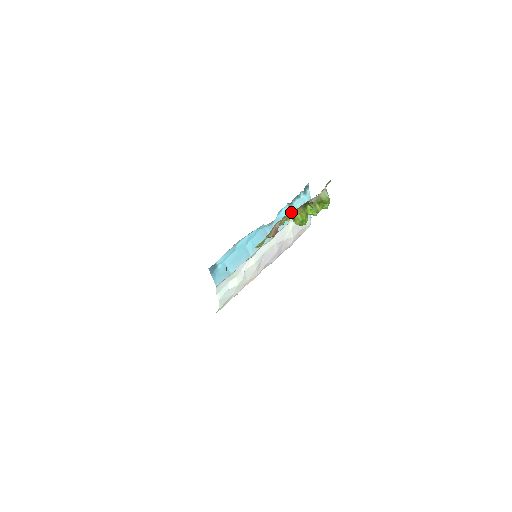
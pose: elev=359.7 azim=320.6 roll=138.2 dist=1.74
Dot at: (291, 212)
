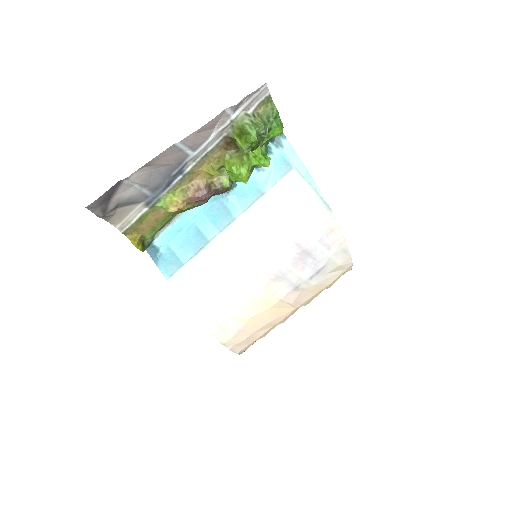
Dot at: (263, 177)
